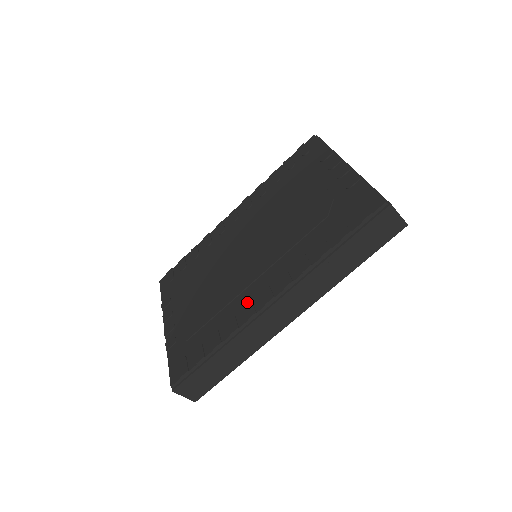
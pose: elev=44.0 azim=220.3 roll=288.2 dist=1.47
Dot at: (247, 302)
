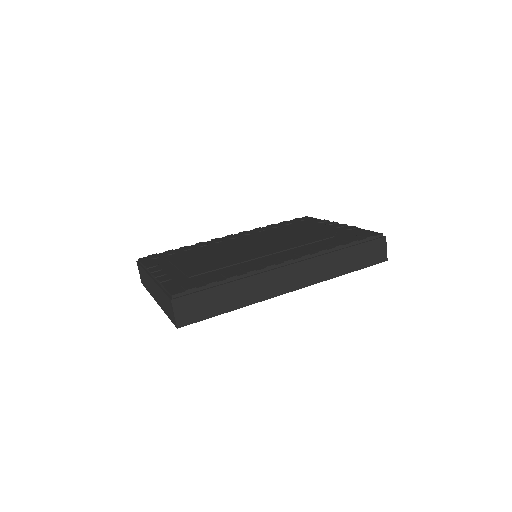
Dot at: (263, 261)
